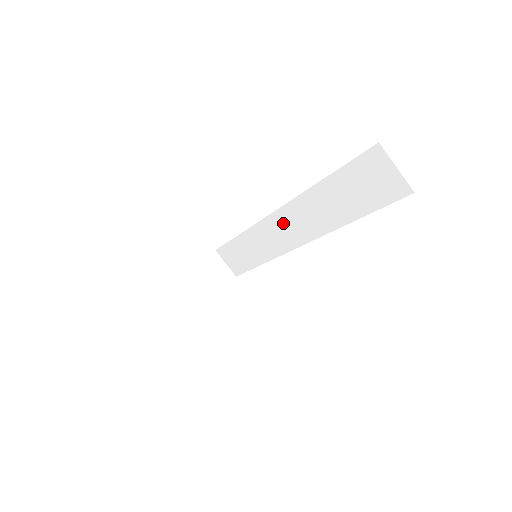
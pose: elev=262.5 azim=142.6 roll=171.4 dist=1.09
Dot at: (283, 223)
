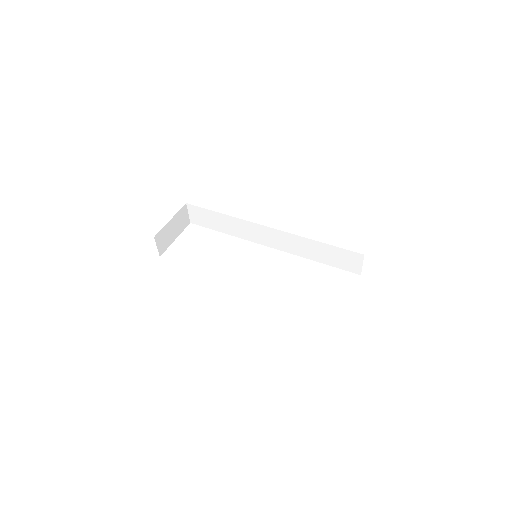
Dot at: (270, 234)
